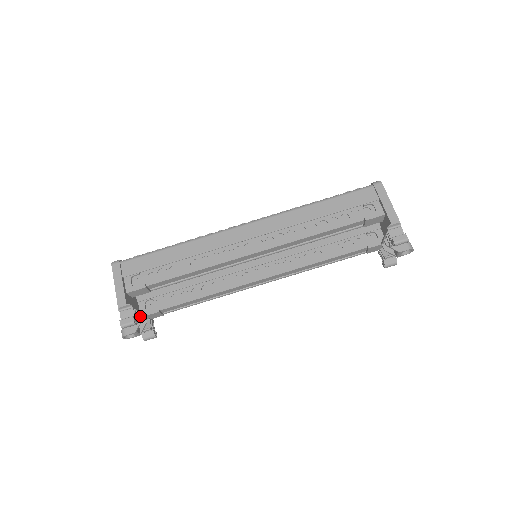
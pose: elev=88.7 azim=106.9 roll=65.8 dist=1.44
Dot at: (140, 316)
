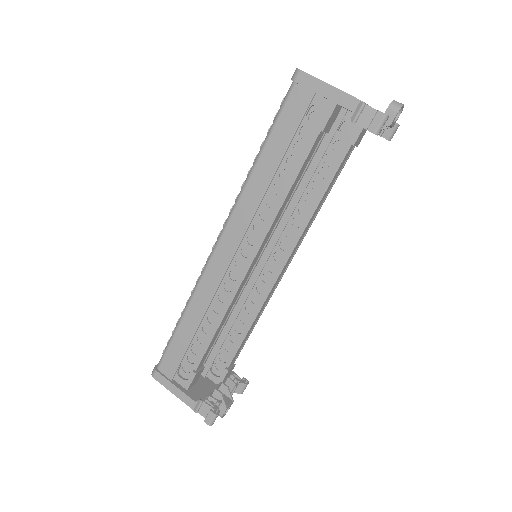
Dot at: (217, 392)
